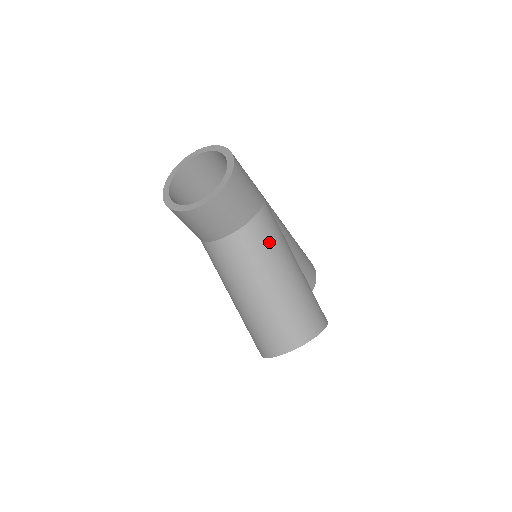
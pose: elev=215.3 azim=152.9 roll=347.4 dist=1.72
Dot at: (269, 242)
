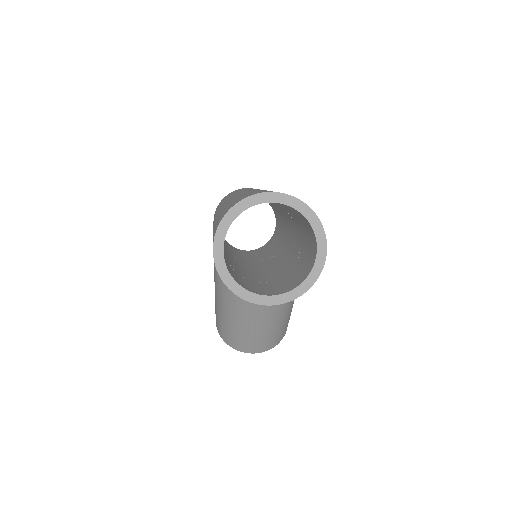
Dot at: occluded
